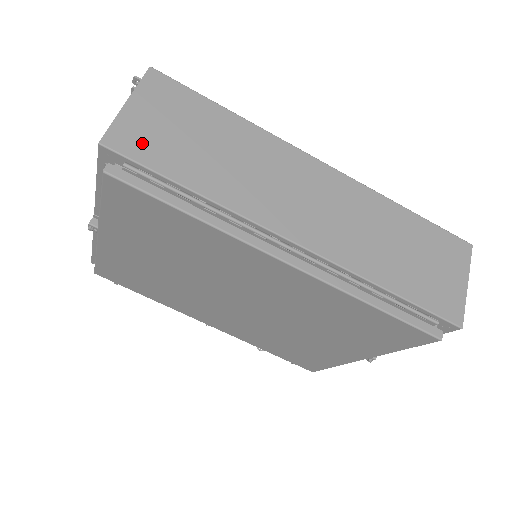
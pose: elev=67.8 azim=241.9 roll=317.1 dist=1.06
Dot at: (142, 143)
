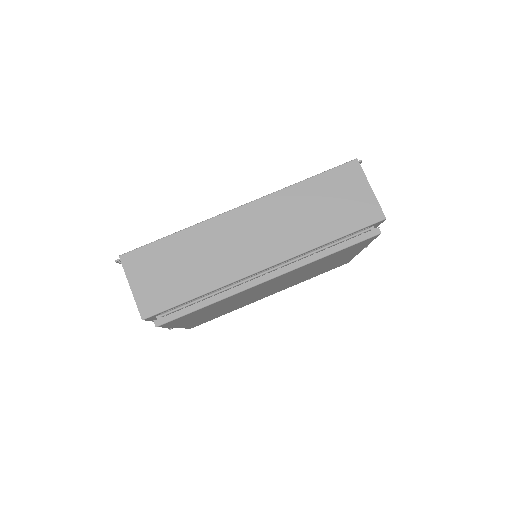
Dot at: (157, 299)
